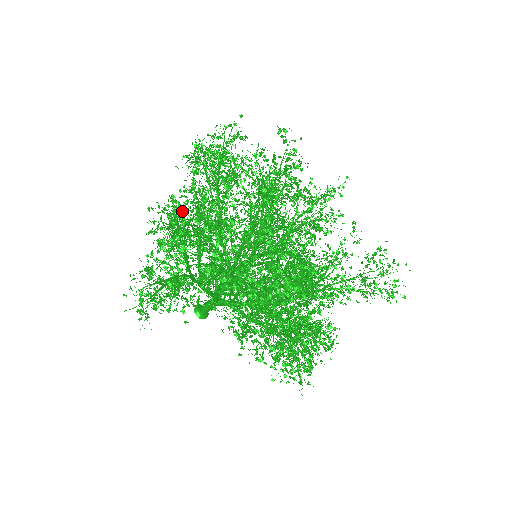
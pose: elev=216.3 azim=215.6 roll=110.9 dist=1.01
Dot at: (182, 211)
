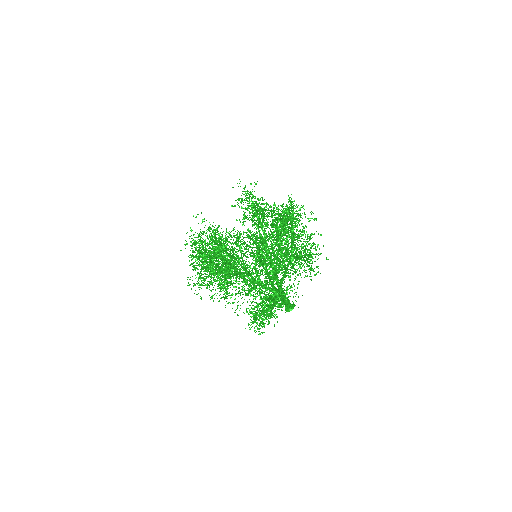
Dot at: occluded
